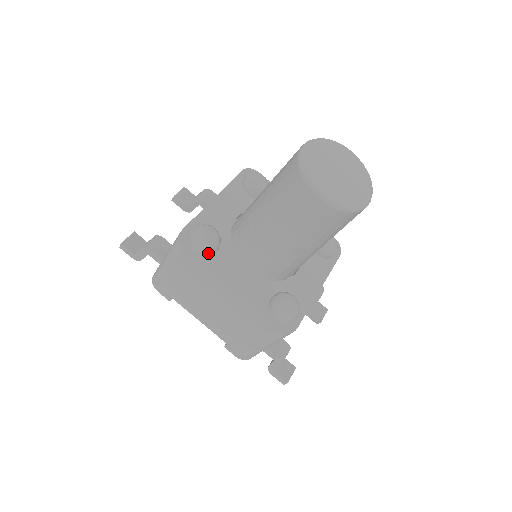
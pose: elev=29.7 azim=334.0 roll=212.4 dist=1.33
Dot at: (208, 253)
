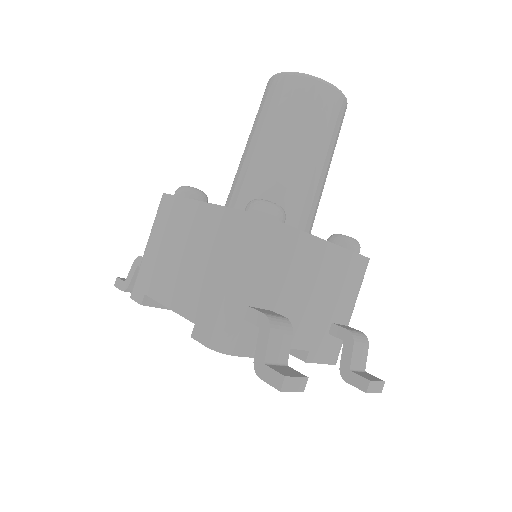
Dot at: (189, 195)
